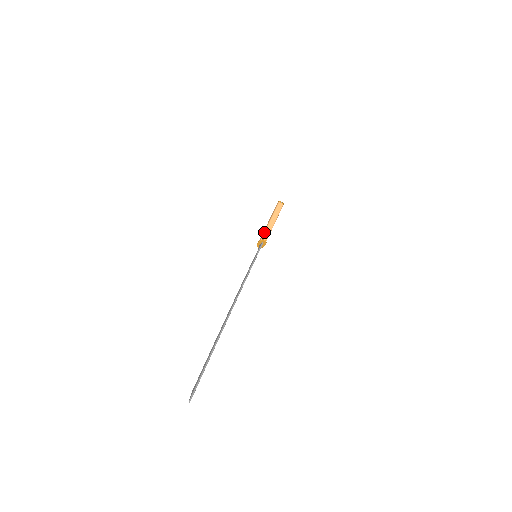
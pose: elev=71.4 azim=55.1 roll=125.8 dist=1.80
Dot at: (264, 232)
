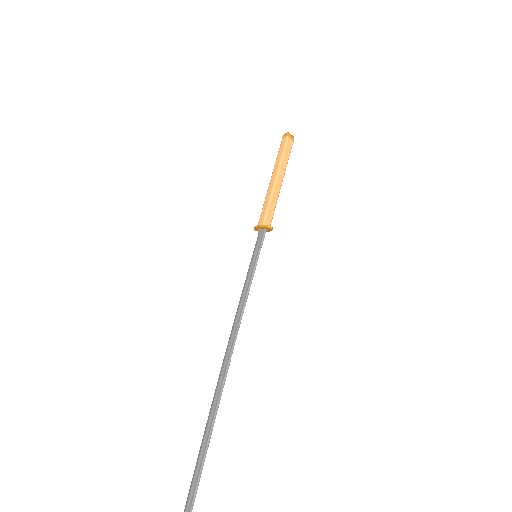
Dot at: (267, 206)
